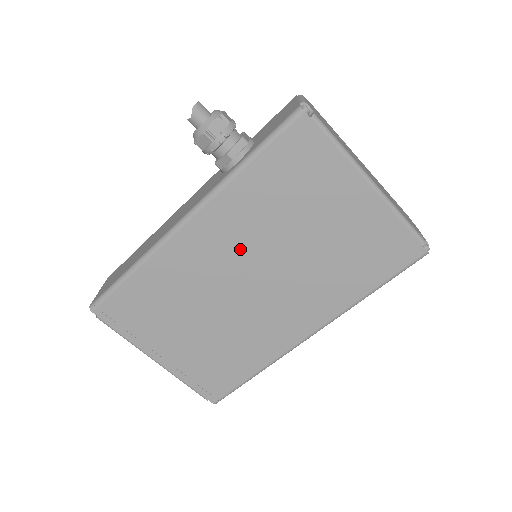
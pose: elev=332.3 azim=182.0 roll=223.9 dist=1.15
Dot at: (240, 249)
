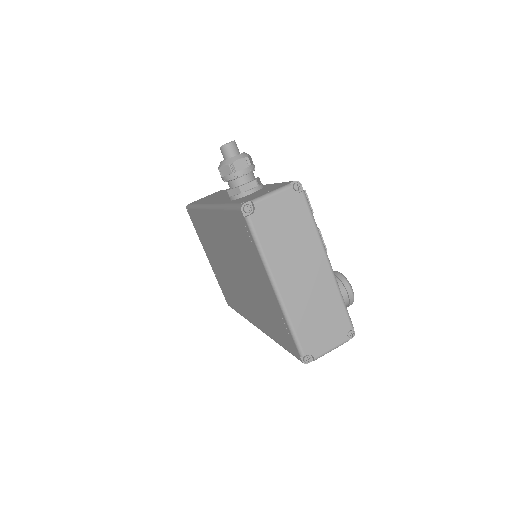
Dot at: (227, 248)
